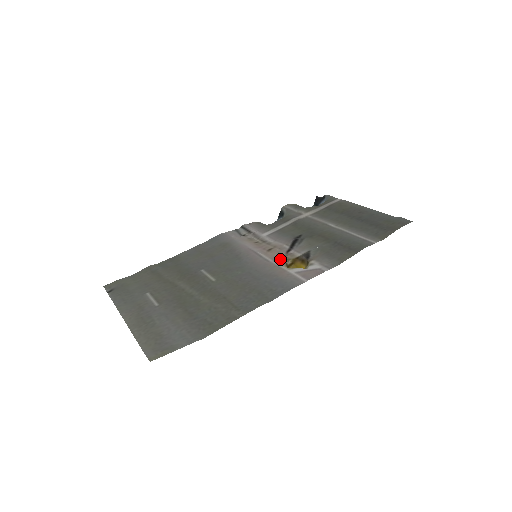
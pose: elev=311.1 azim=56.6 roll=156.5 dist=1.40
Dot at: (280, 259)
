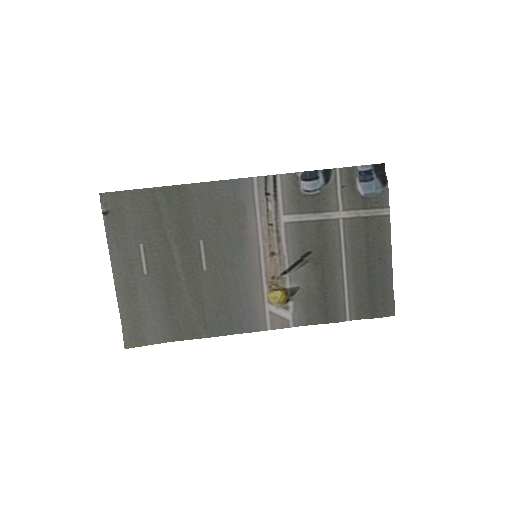
Dot at: (271, 279)
